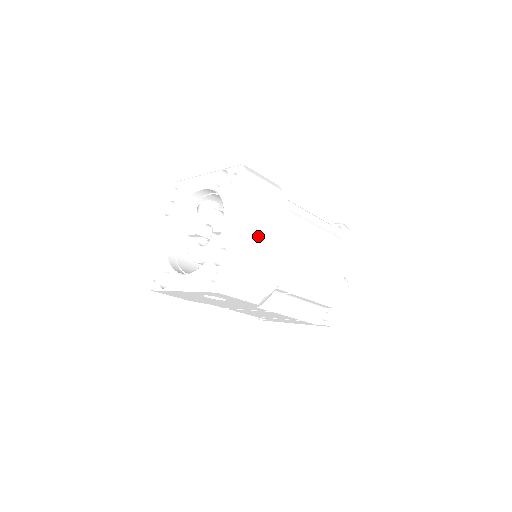
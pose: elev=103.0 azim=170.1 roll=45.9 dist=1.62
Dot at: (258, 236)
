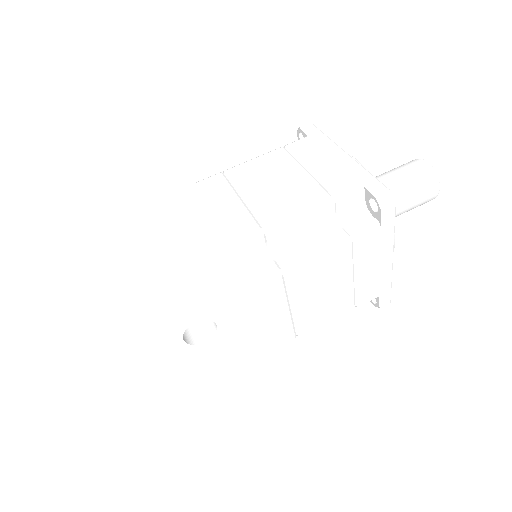
Dot at: (160, 232)
